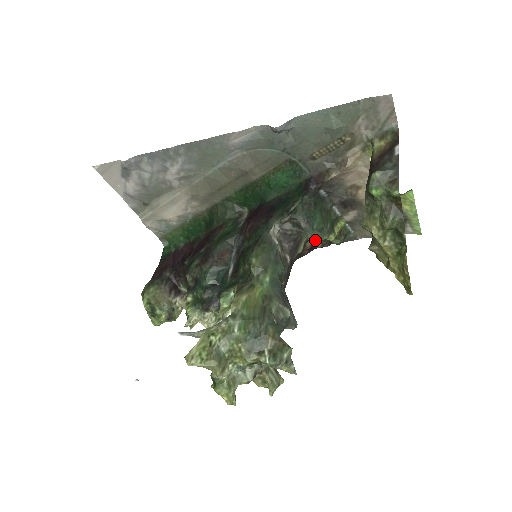
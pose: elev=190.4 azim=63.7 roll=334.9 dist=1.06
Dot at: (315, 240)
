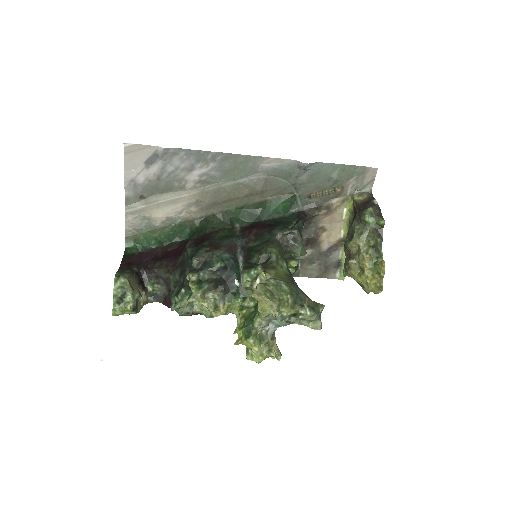
Dot at: (300, 255)
